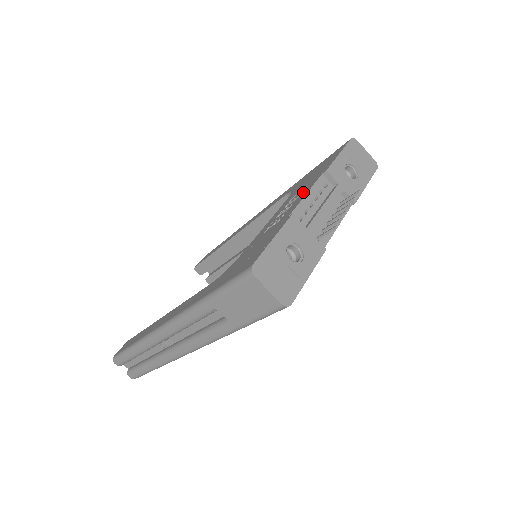
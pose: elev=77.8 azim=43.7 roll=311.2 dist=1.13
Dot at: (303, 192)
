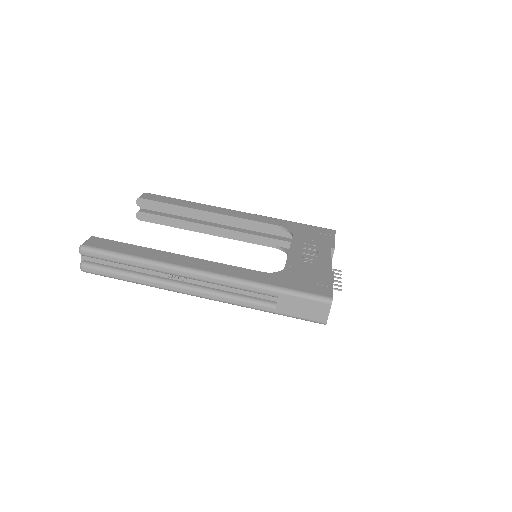
Dot at: (322, 252)
